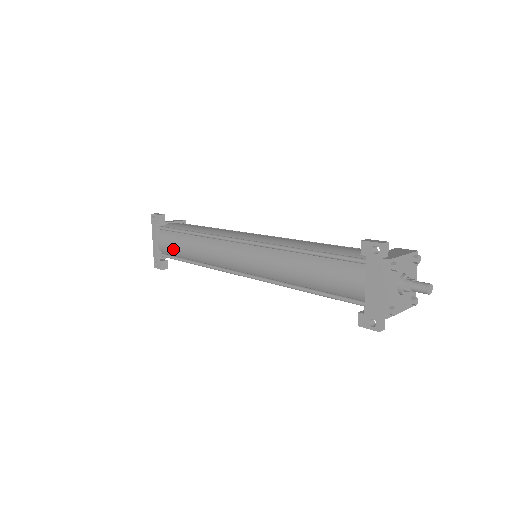
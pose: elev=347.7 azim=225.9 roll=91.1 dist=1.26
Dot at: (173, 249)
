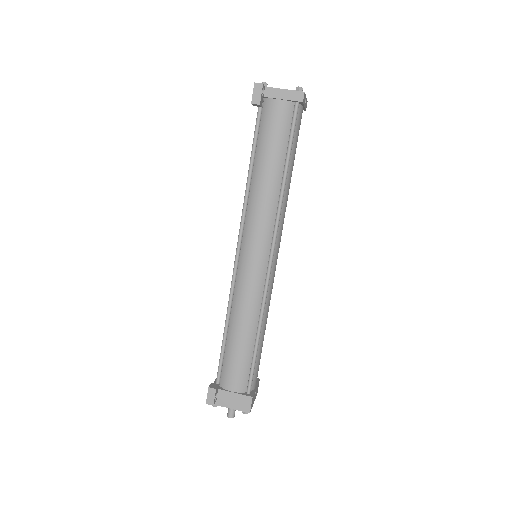
Dot at: occluded
